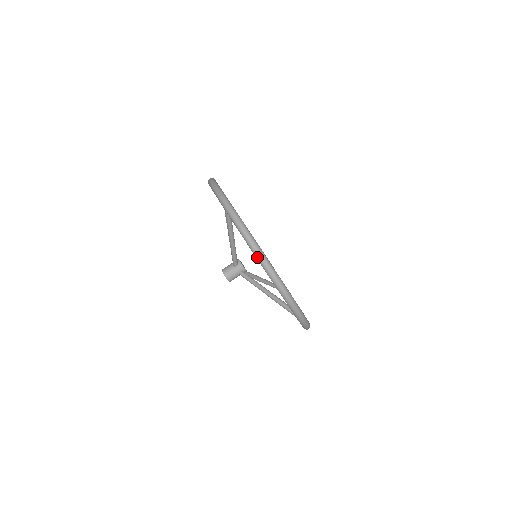
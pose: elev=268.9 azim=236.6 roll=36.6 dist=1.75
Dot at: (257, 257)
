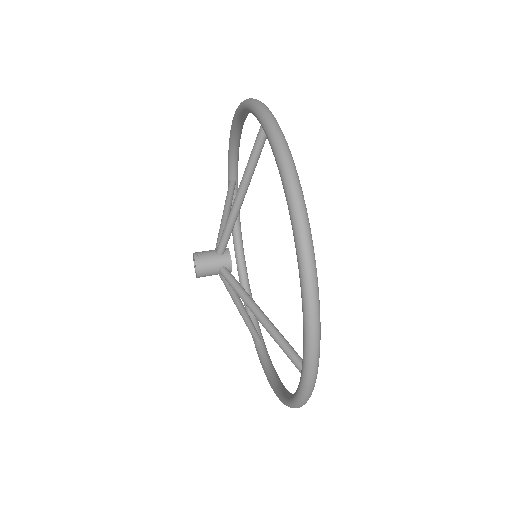
Dot at: (232, 122)
